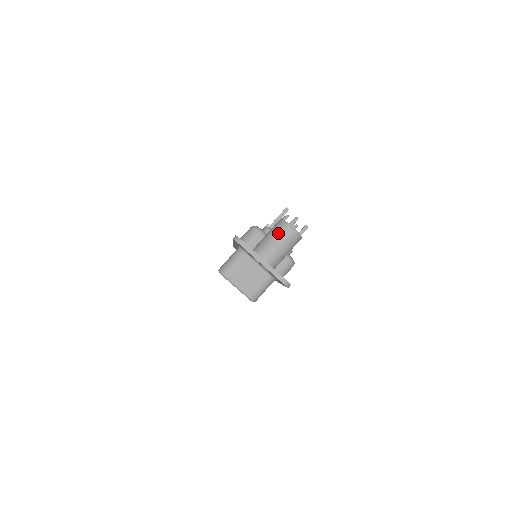
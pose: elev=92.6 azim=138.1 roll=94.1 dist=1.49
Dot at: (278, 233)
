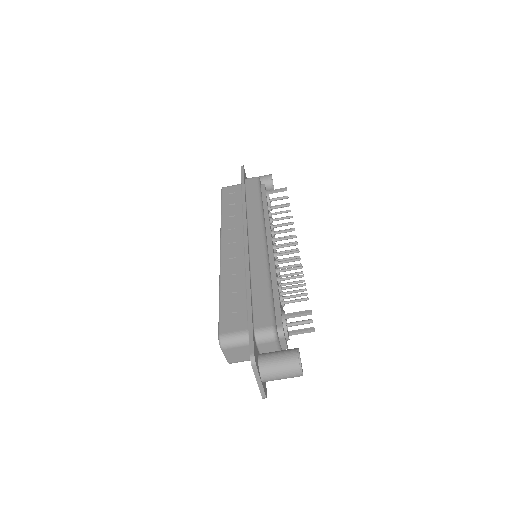
Dot at: (288, 370)
